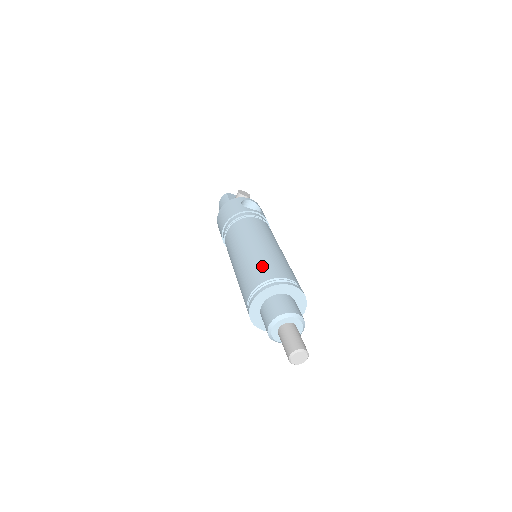
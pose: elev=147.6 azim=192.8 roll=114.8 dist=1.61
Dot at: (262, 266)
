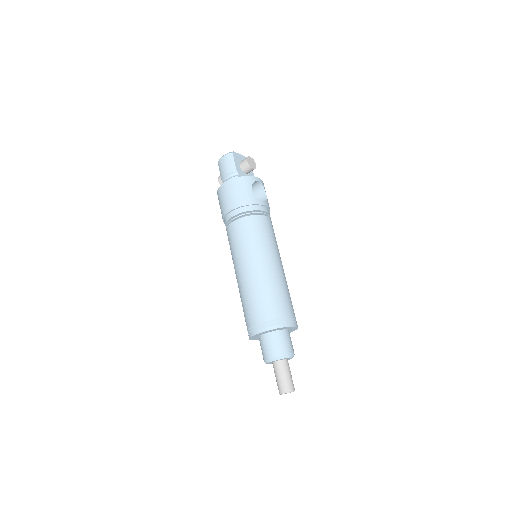
Dot at: (272, 298)
